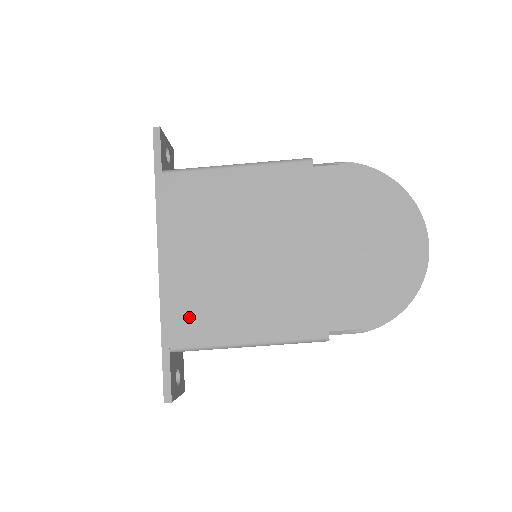
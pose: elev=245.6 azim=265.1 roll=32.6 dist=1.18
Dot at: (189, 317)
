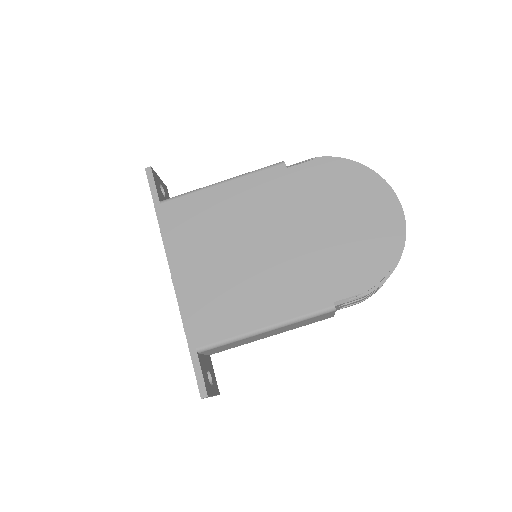
Dot at: (208, 318)
